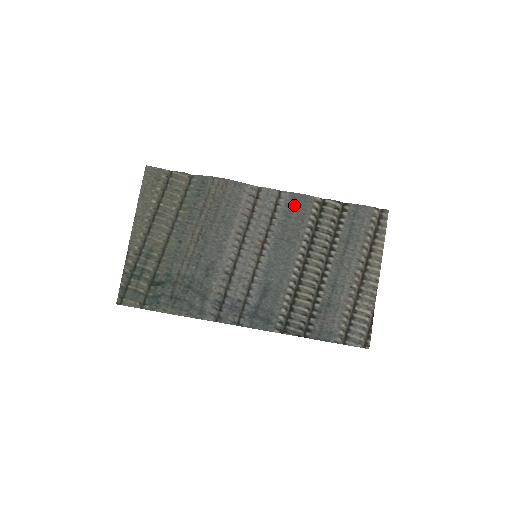
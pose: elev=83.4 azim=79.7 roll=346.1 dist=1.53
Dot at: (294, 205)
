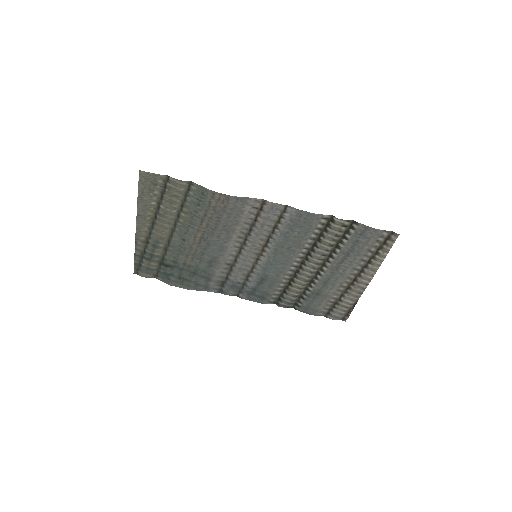
Dot at: (299, 221)
